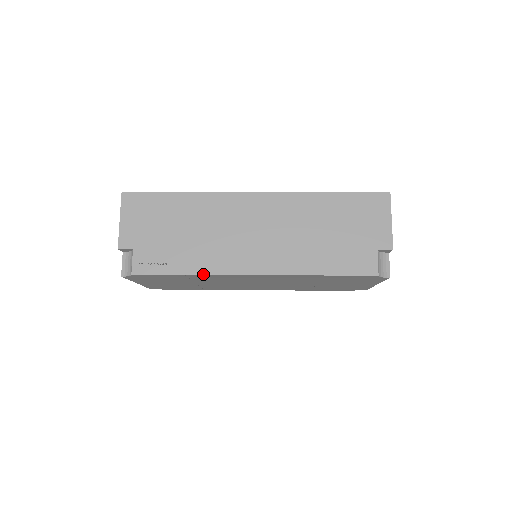
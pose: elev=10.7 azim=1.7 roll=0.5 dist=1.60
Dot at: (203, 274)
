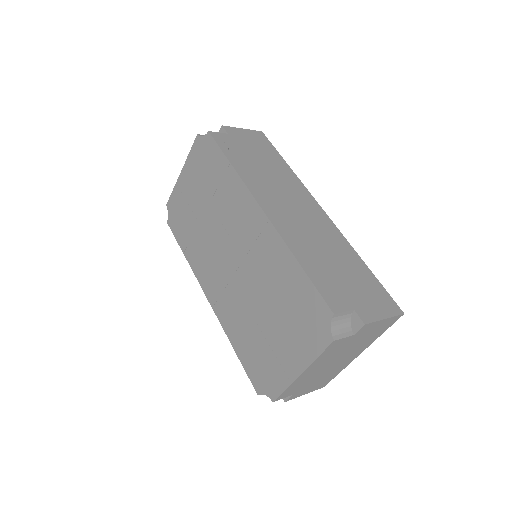
Dot at: (239, 175)
